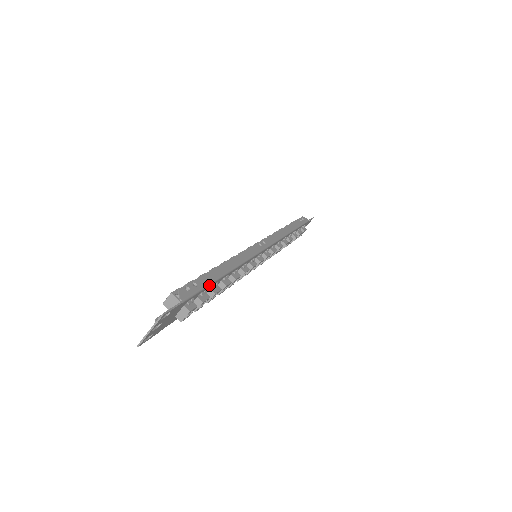
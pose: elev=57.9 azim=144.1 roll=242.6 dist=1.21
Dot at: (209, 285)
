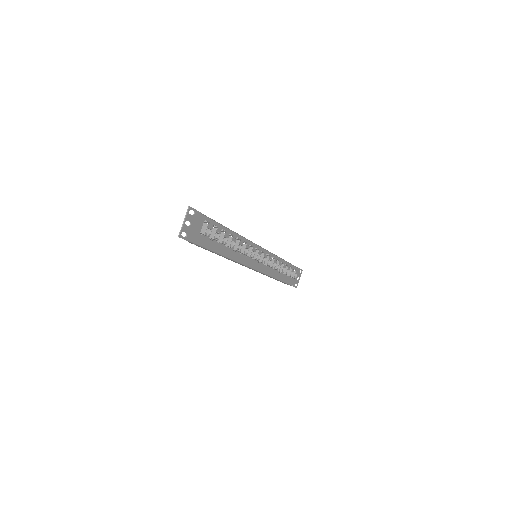
Dot at: (219, 224)
